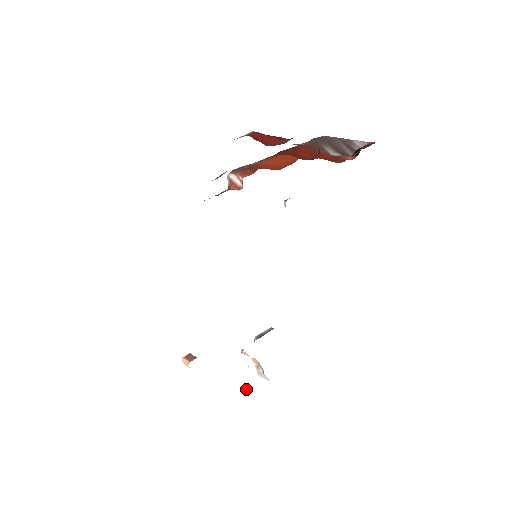
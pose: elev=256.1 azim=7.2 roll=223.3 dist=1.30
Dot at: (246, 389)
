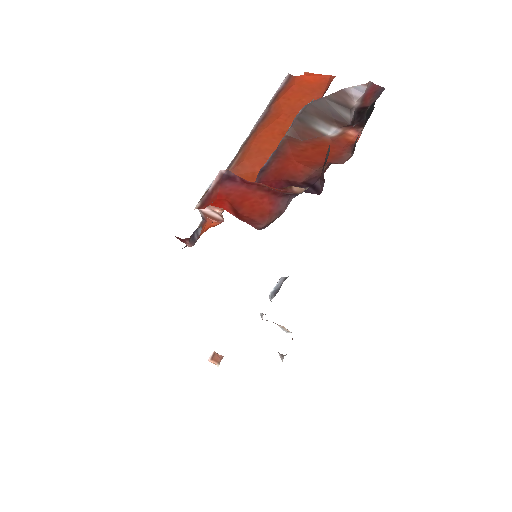
Dot at: (280, 357)
